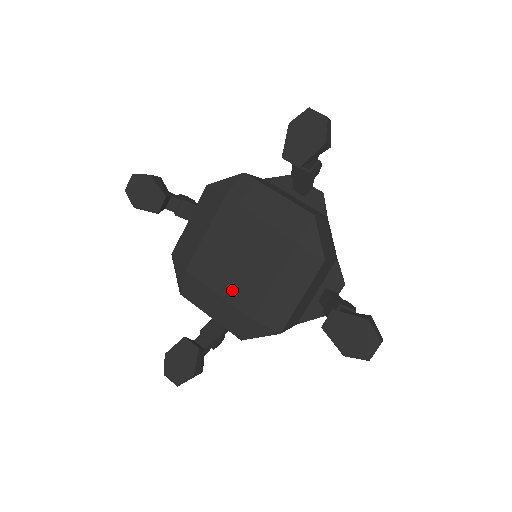
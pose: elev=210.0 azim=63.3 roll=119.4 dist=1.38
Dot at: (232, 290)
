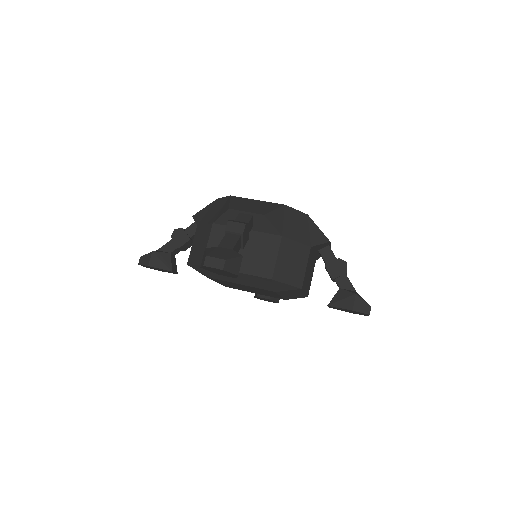
Dot at: occluded
